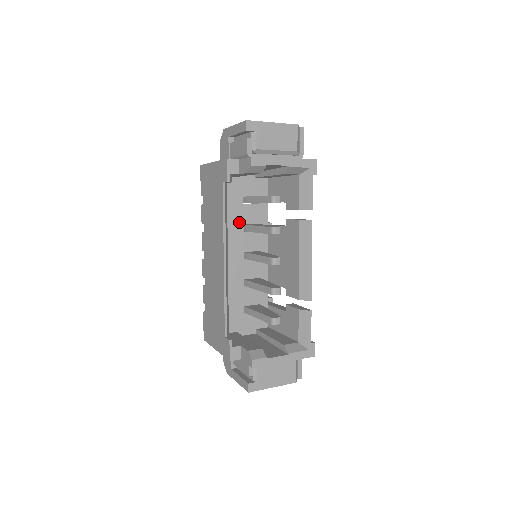
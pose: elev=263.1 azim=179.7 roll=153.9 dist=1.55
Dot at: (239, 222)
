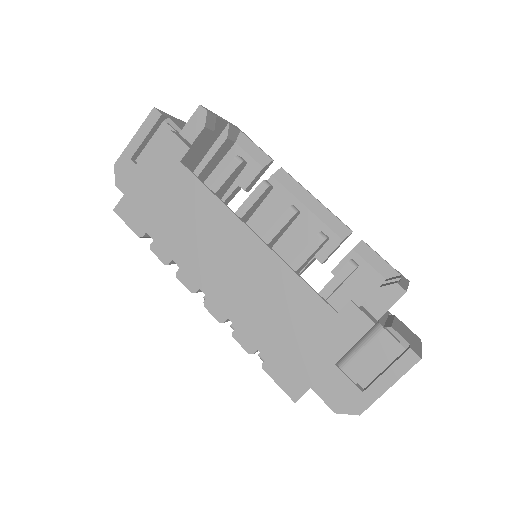
Dot at: occluded
